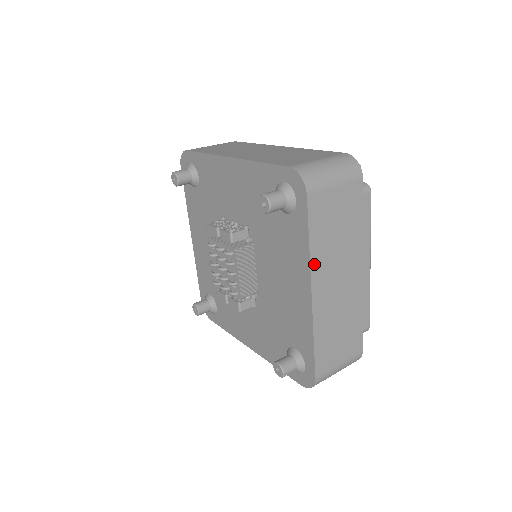
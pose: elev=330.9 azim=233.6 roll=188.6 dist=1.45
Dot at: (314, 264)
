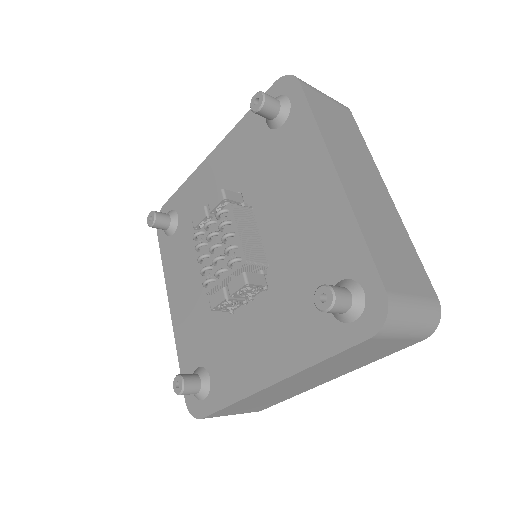
Dot at: (328, 144)
